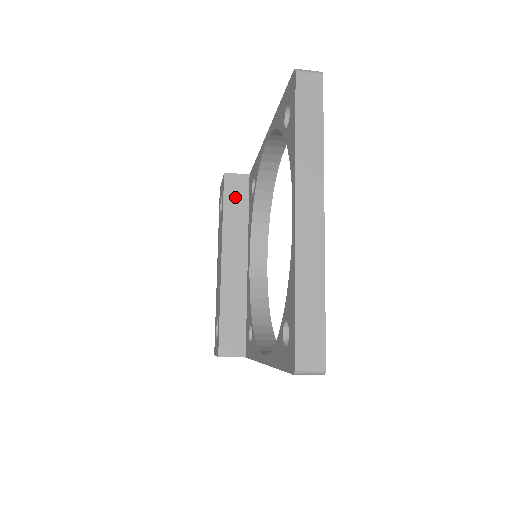
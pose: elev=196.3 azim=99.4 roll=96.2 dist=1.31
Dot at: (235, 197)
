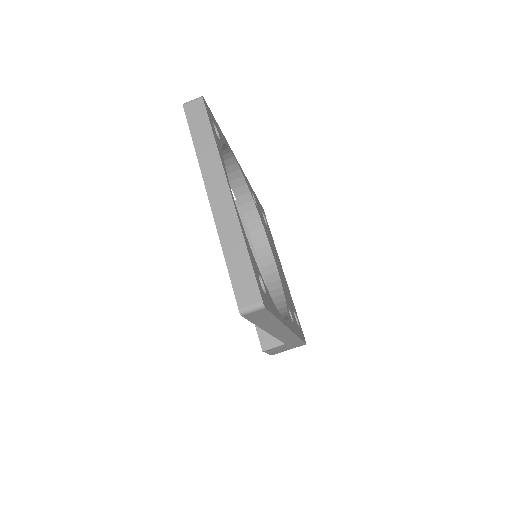
Dot at: occluded
